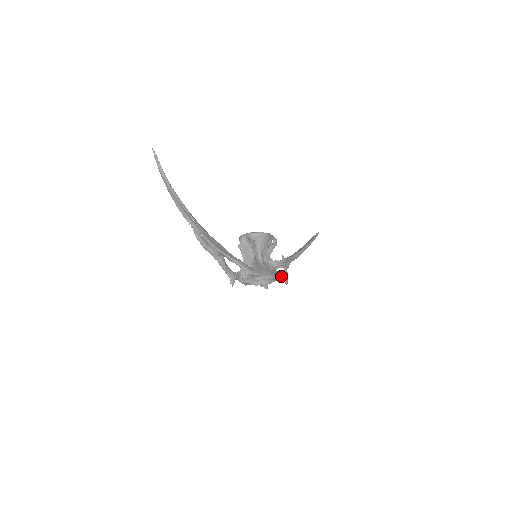
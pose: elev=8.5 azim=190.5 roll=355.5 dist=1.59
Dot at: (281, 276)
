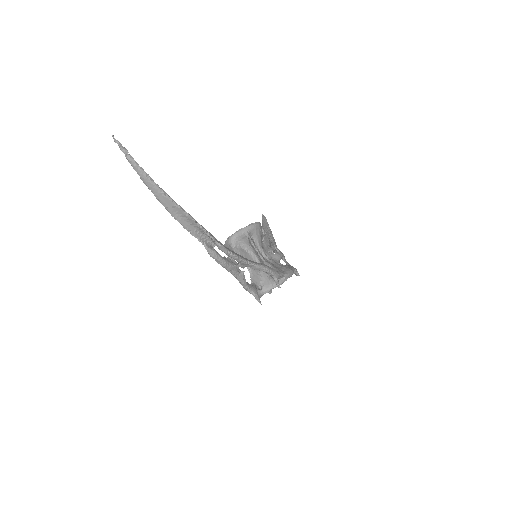
Dot at: (293, 268)
